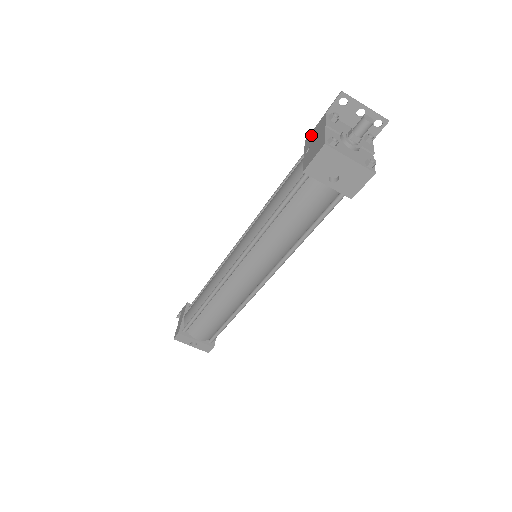
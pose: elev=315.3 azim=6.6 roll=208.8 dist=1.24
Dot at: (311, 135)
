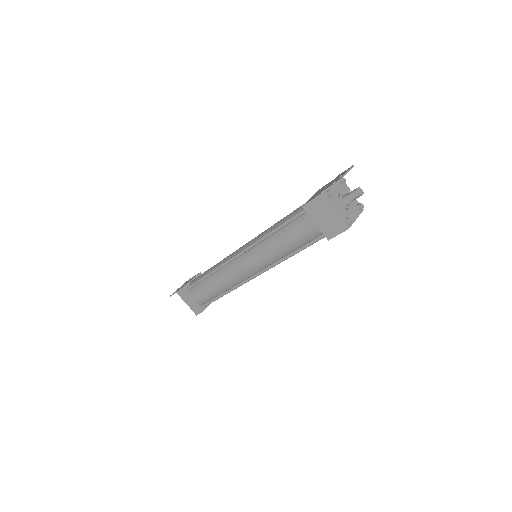
Dot at: (312, 206)
